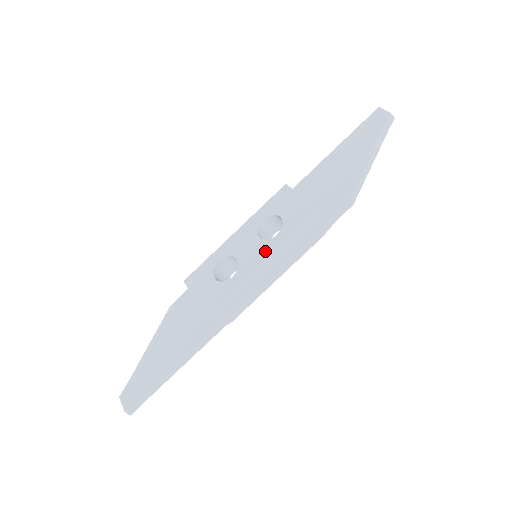
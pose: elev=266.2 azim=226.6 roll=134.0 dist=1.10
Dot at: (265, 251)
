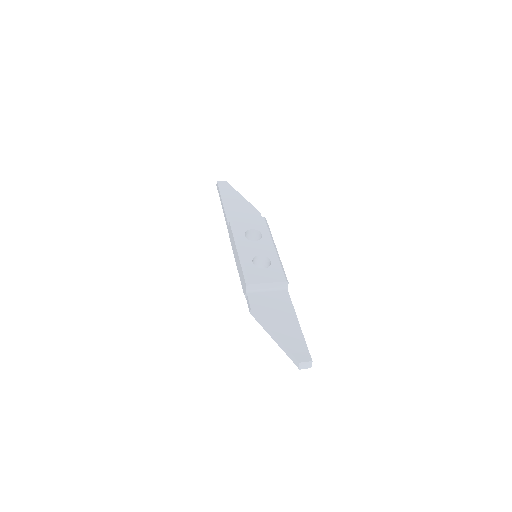
Dot at: (268, 242)
